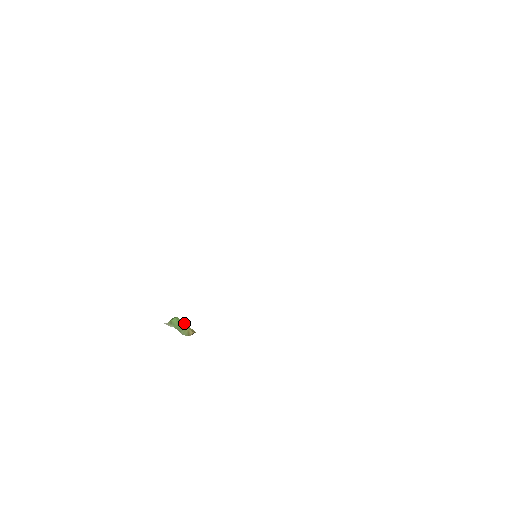
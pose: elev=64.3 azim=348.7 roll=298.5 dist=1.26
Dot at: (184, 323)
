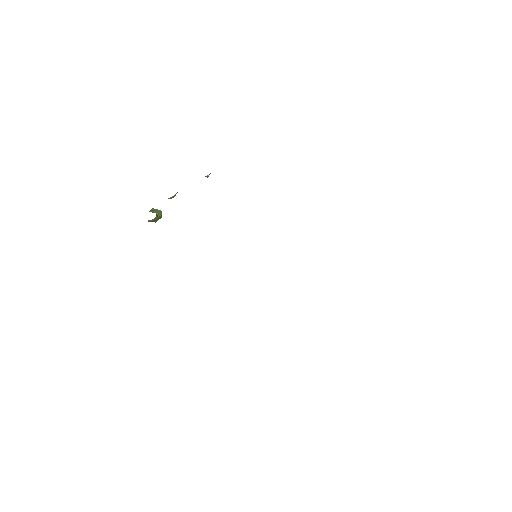
Dot at: (160, 214)
